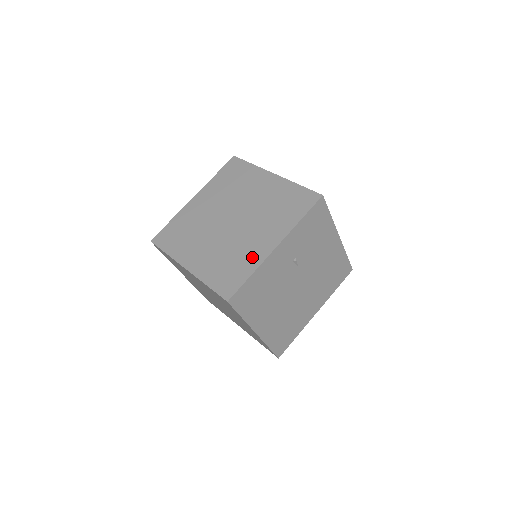
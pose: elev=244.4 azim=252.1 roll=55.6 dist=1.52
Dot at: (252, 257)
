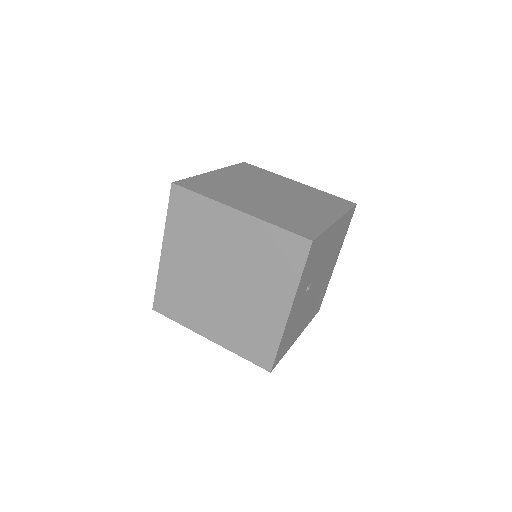
Dot at: (270, 325)
